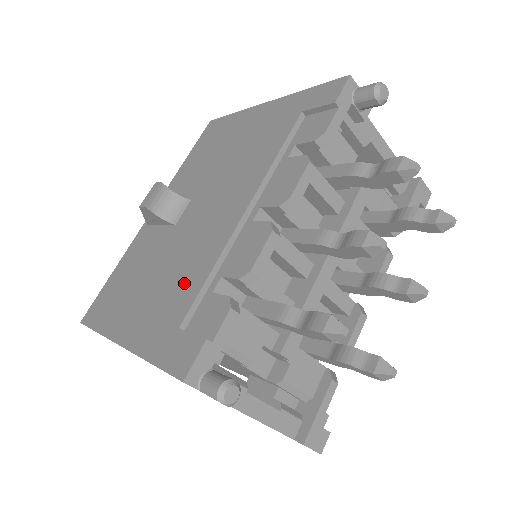
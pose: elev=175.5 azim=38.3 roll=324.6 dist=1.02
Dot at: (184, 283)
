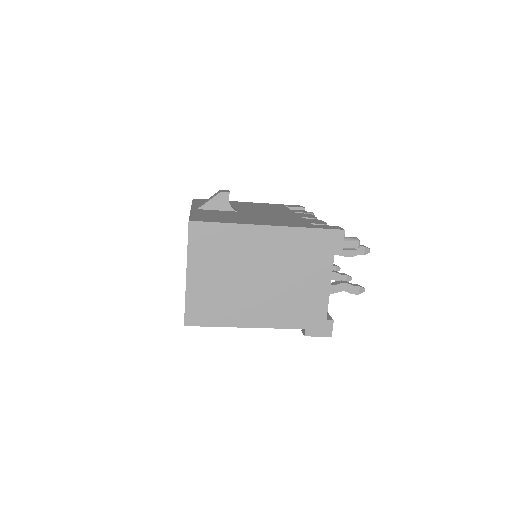
Dot at: (290, 219)
